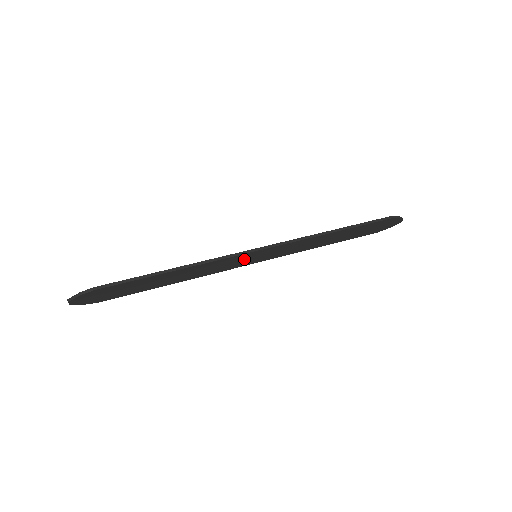
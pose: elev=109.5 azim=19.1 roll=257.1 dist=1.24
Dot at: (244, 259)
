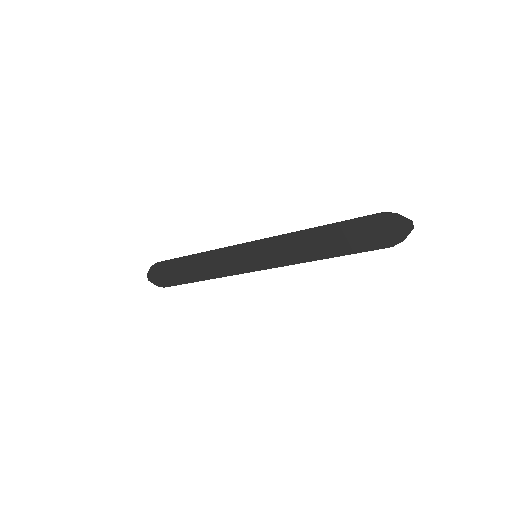
Dot at: (246, 256)
